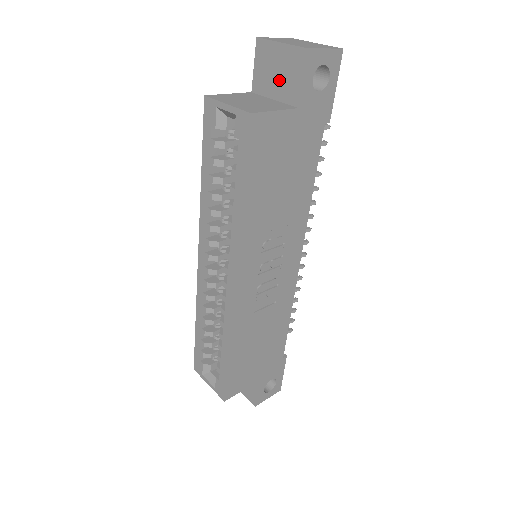
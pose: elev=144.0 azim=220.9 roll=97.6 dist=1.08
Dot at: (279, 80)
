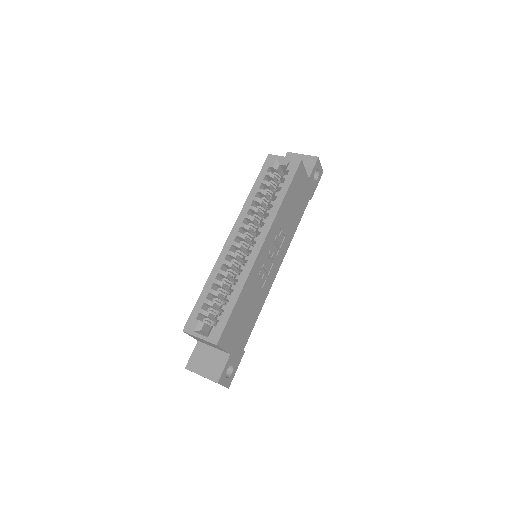
Dot at: occluded
